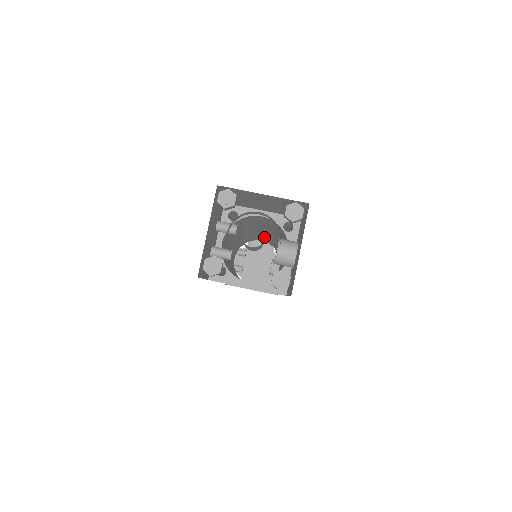
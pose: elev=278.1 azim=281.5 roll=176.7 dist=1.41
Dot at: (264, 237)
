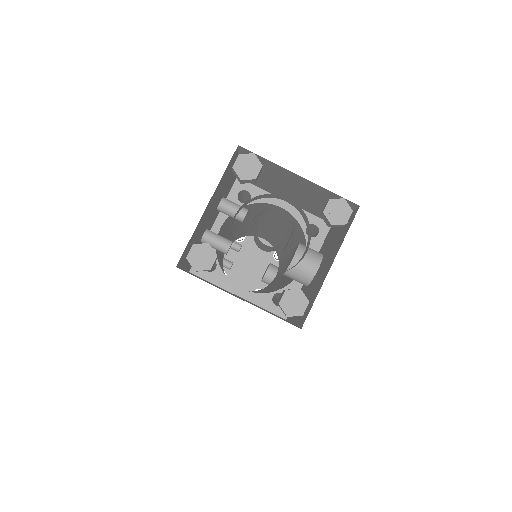
Dot at: (269, 235)
